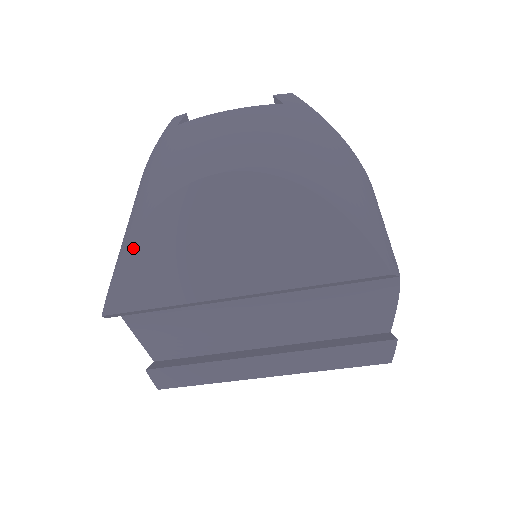
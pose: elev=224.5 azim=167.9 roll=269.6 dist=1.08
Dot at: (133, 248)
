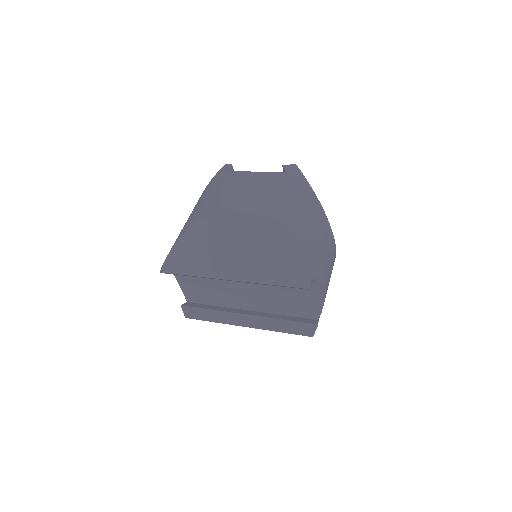
Dot at: (181, 242)
